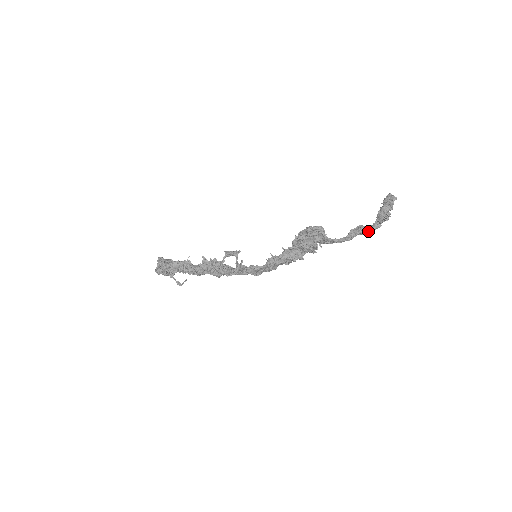
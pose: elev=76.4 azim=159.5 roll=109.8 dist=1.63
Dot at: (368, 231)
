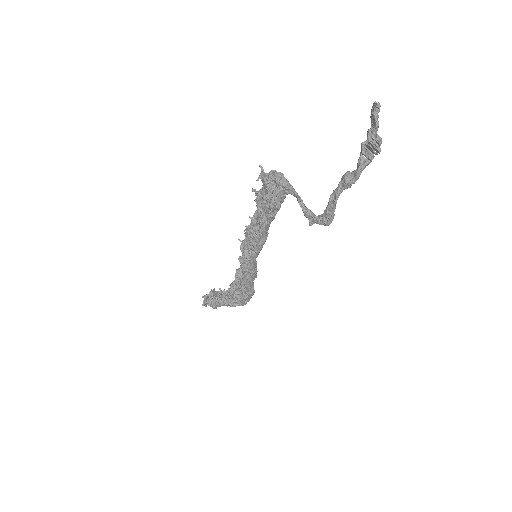
Dot at: (353, 177)
